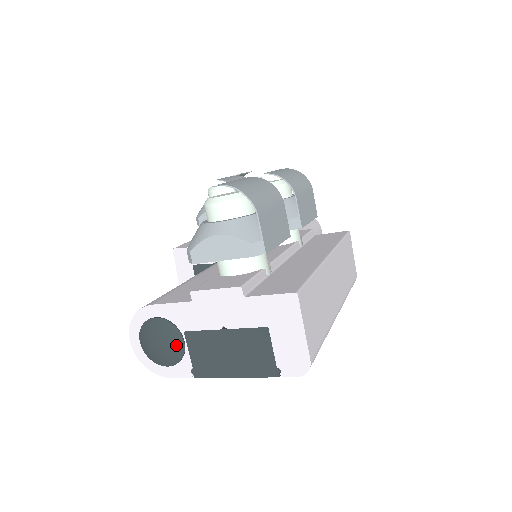
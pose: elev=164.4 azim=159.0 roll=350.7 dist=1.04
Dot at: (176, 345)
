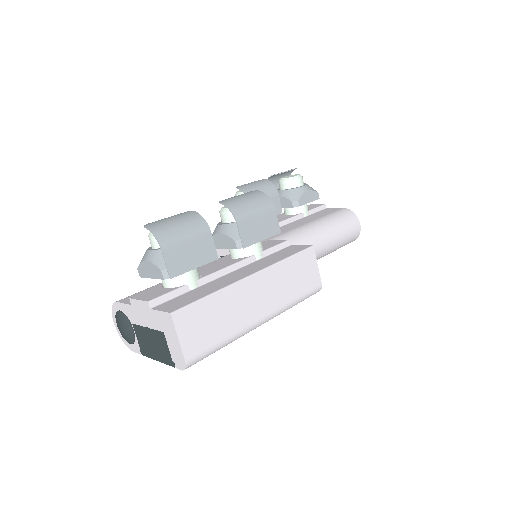
Dot at: (129, 331)
